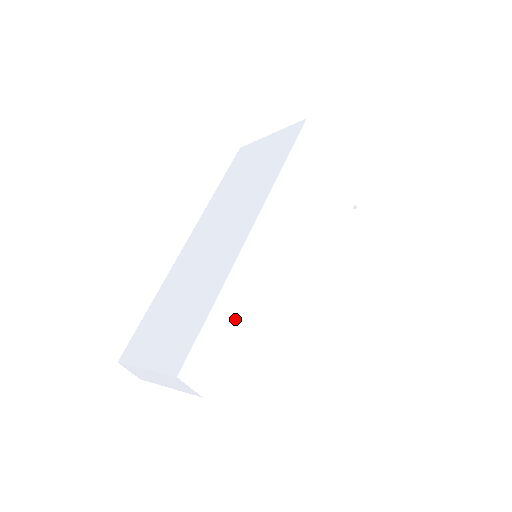
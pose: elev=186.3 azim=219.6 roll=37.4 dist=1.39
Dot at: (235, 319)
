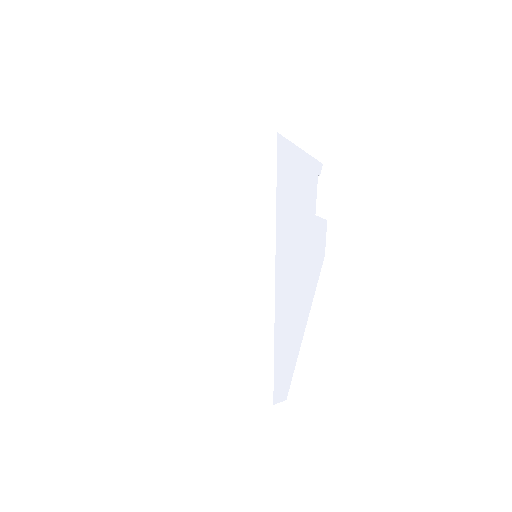
Dot at: (285, 340)
